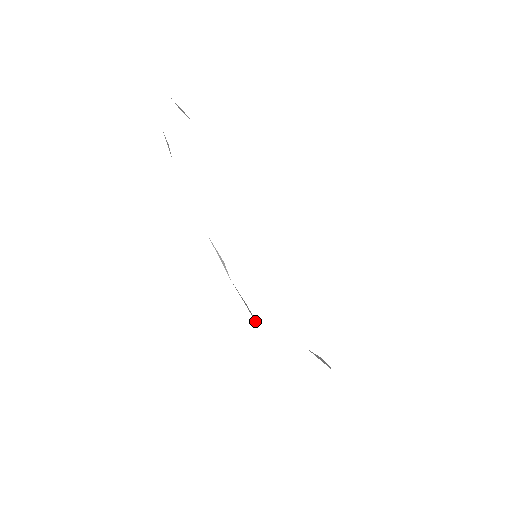
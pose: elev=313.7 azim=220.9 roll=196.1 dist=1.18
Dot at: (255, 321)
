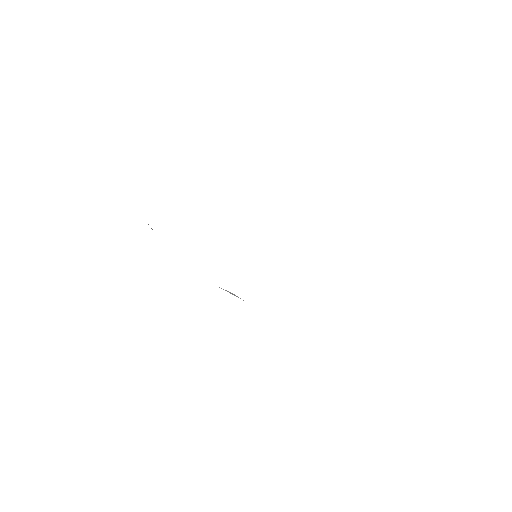
Dot at: occluded
